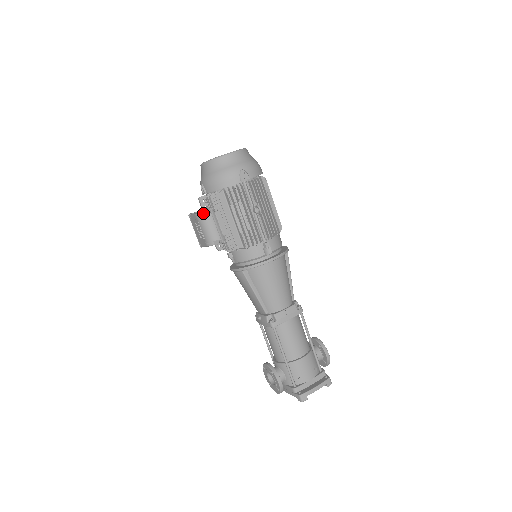
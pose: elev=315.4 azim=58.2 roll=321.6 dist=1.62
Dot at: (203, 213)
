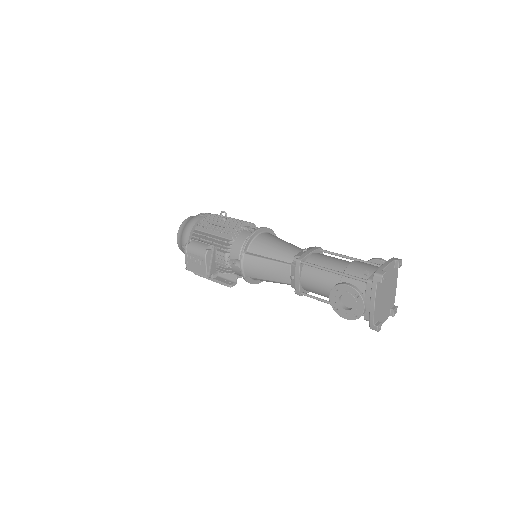
Dot at: (188, 244)
